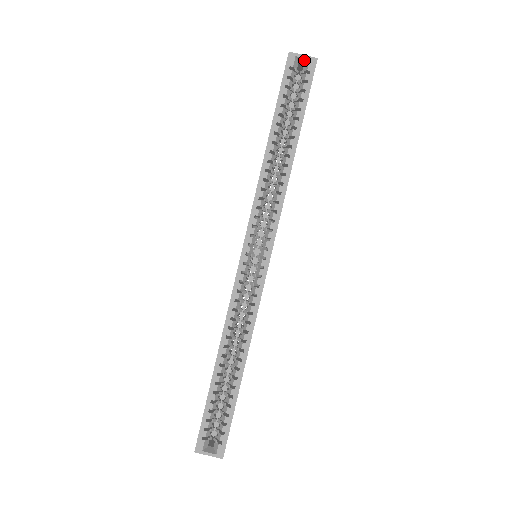
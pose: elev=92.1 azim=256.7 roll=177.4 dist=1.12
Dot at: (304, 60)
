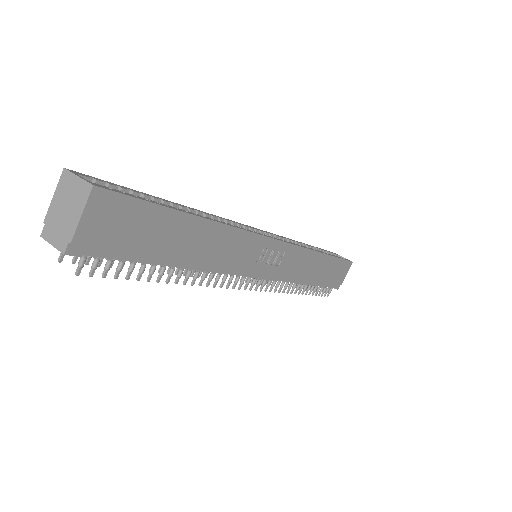
Dot at: occluded
